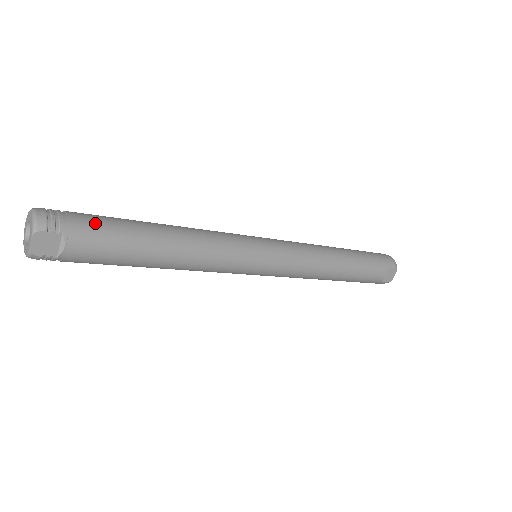
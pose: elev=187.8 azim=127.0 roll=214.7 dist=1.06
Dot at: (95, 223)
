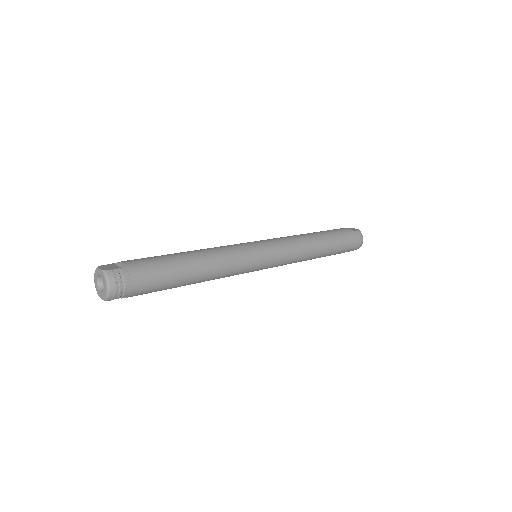
Dot at: (147, 289)
